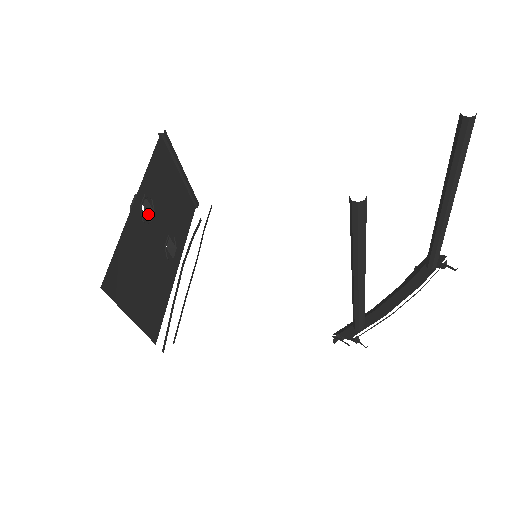
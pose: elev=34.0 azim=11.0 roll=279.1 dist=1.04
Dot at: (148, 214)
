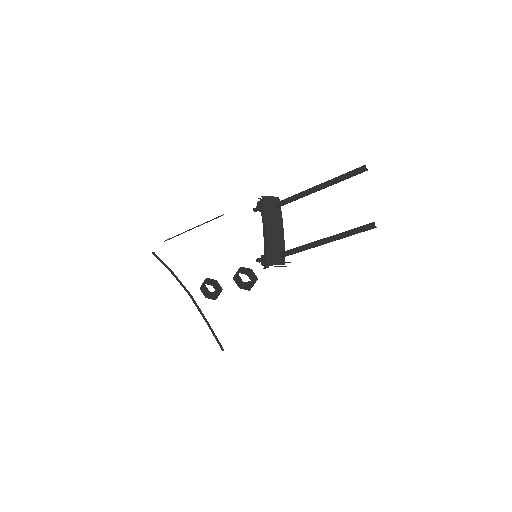
Dot at: (238, 279)
